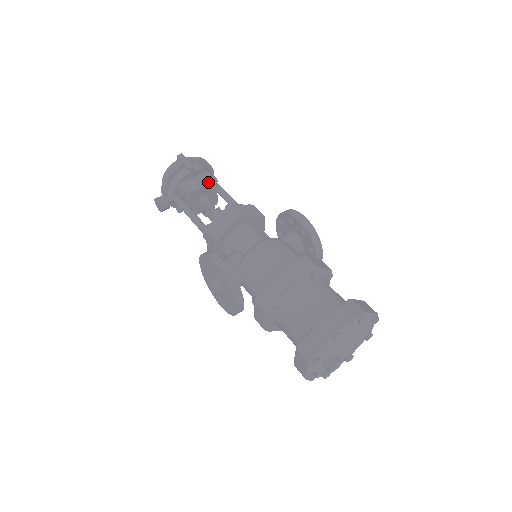
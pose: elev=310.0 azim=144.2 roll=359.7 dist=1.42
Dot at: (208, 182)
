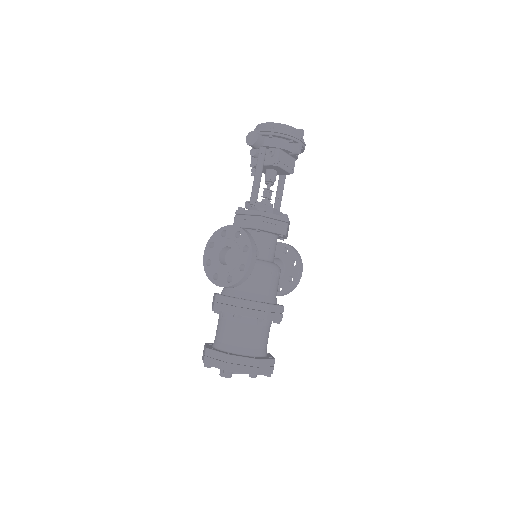
Dot at: (290, 171)
